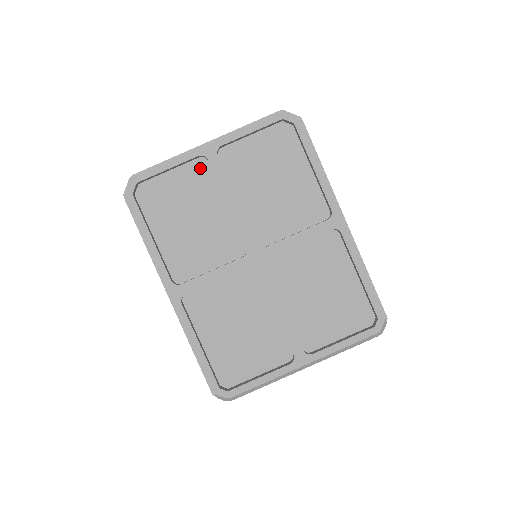
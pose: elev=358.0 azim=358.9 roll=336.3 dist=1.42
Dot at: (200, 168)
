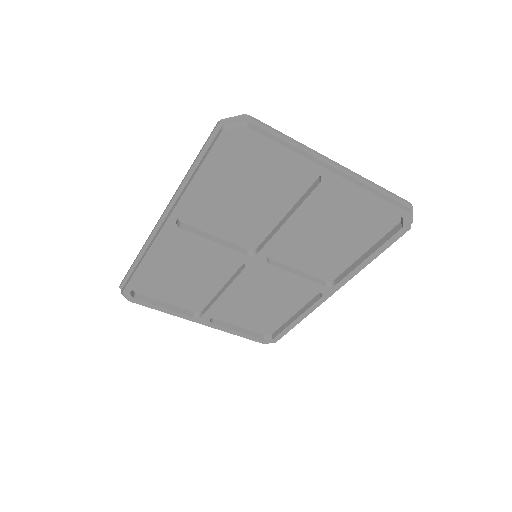
Dot at: (306, 175)
